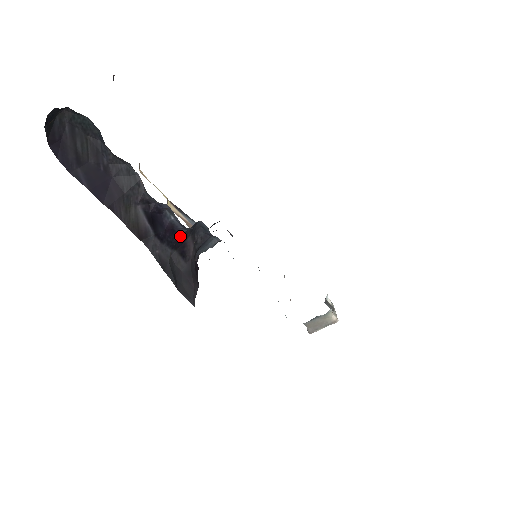
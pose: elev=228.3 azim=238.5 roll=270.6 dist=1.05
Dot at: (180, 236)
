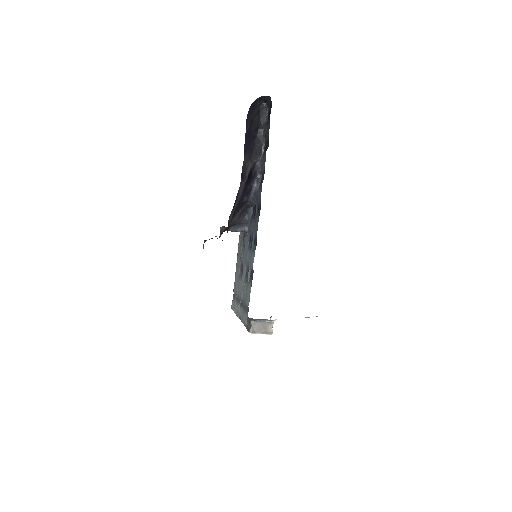
Dot at: (245, 201)
